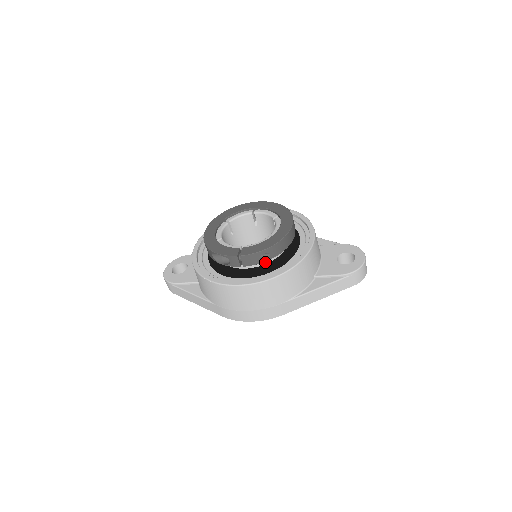
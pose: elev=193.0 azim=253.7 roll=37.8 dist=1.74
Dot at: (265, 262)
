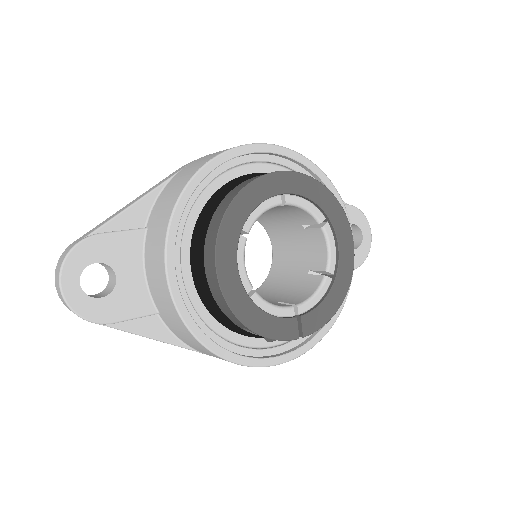
Dot at: occluded
